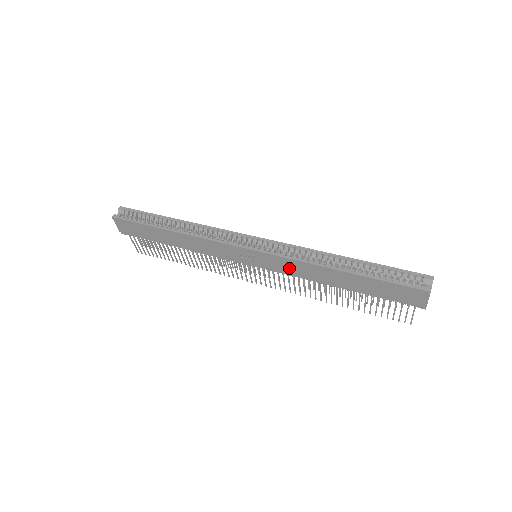
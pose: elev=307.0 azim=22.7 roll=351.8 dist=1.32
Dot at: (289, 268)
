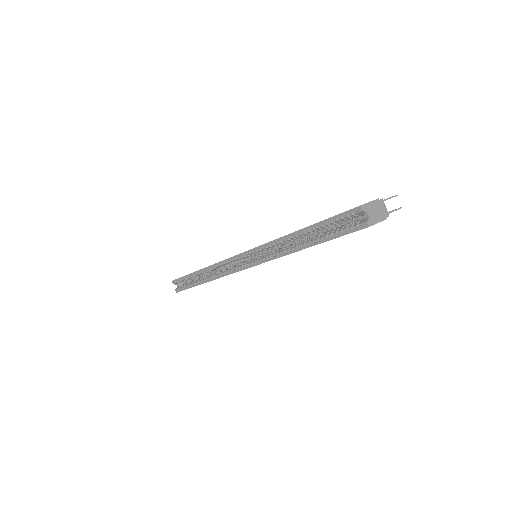
Dot at: occluded
